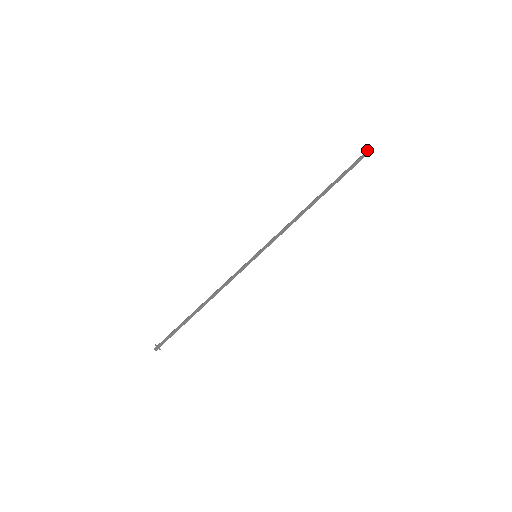
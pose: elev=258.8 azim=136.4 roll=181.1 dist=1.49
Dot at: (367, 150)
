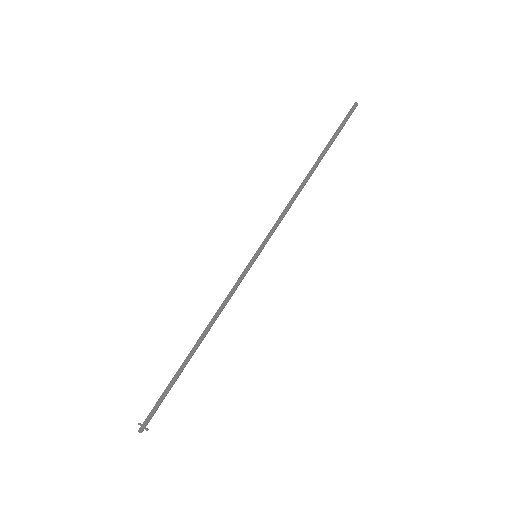
Dot at: occluded
